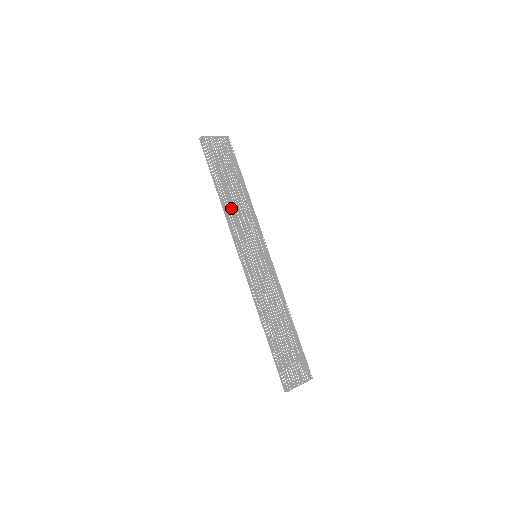
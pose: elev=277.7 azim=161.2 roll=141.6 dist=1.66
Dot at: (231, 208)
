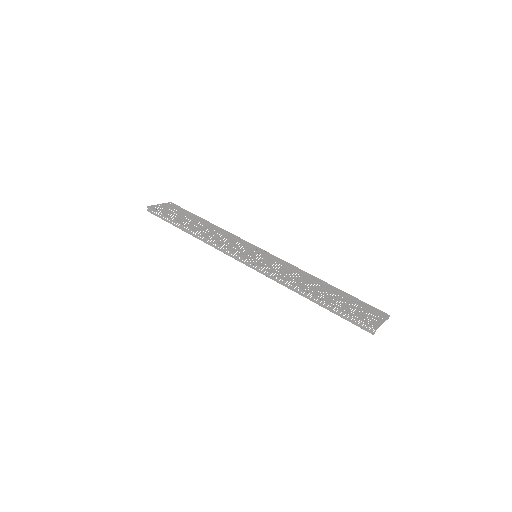
Dot at: (207, 235)
